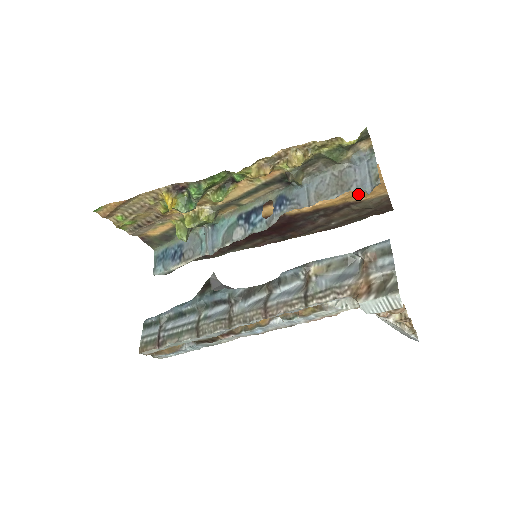
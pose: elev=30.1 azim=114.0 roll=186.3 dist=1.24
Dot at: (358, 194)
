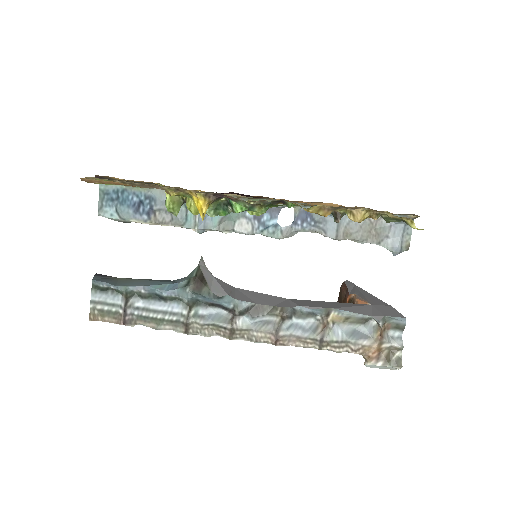
Dot at: occluded
